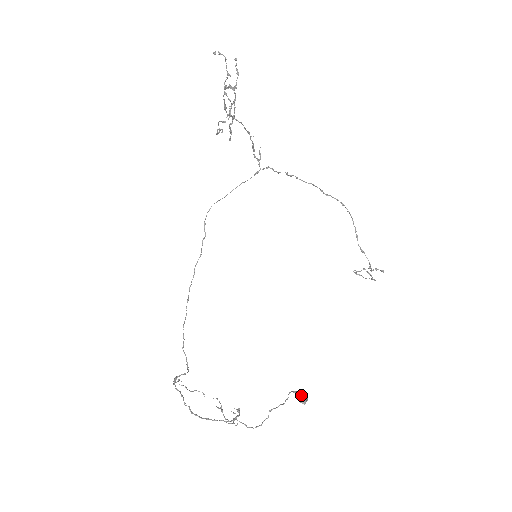
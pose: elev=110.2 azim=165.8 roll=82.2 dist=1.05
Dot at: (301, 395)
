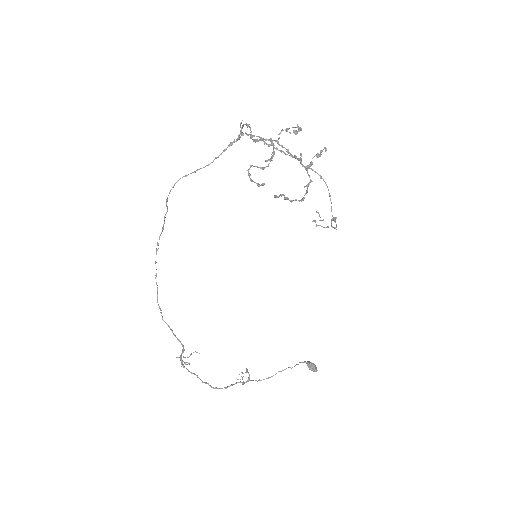
Dot at: (315, 369)
